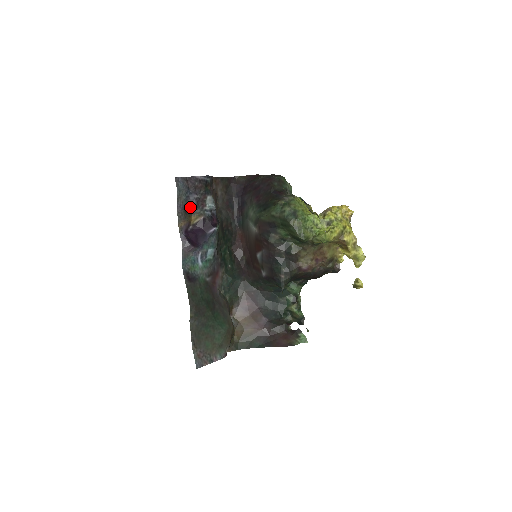
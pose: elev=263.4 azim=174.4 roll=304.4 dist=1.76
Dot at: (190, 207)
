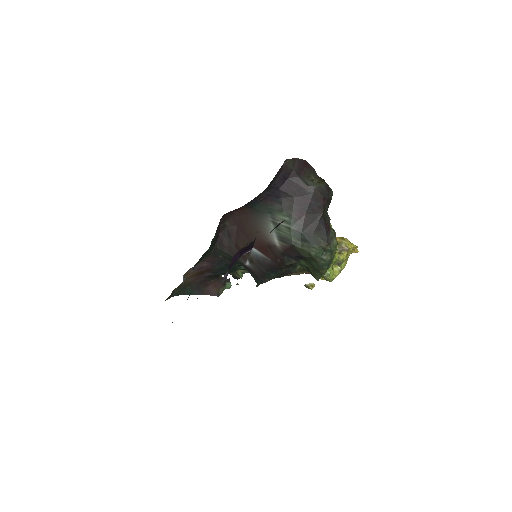
Dot at: occluded
